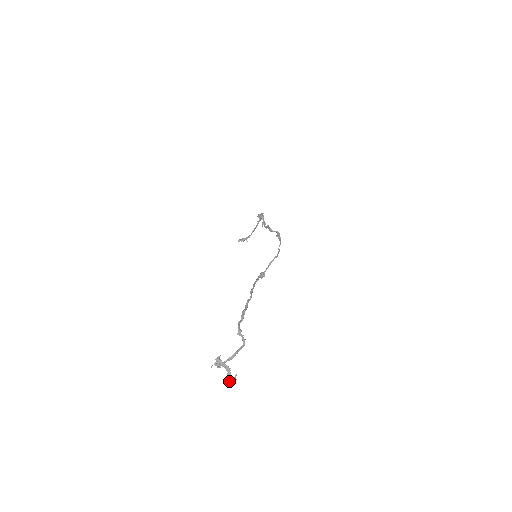
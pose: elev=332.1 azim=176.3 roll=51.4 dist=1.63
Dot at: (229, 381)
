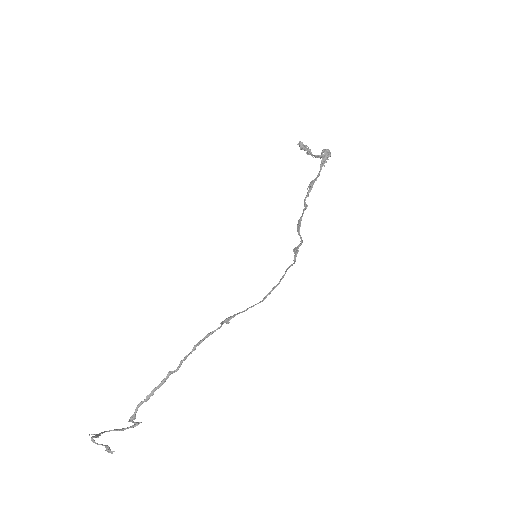
Dot at: (106, 450)
